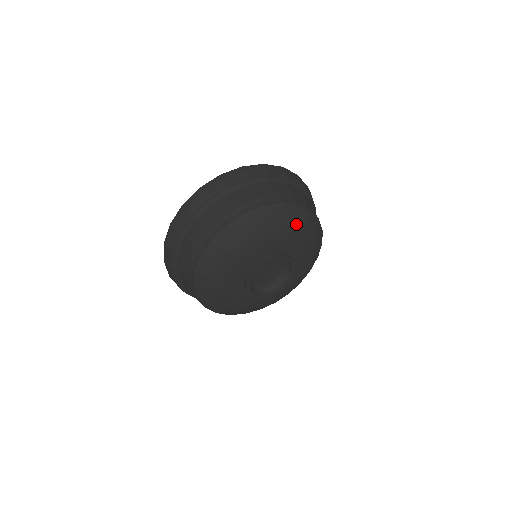
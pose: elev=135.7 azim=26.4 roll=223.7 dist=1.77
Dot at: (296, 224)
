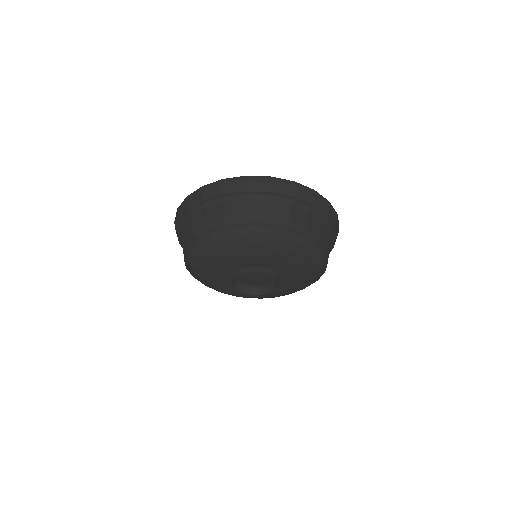
Dot at: (282, 249)
